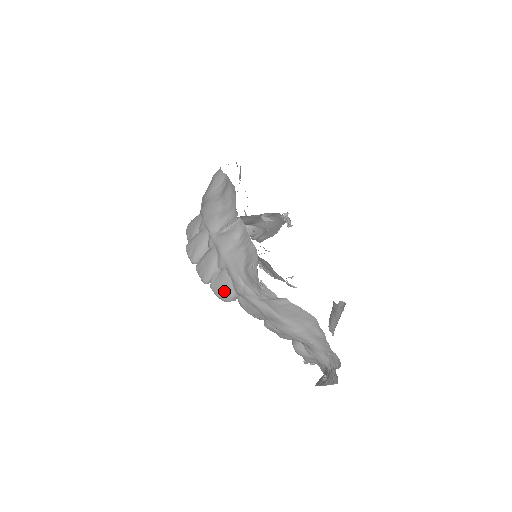
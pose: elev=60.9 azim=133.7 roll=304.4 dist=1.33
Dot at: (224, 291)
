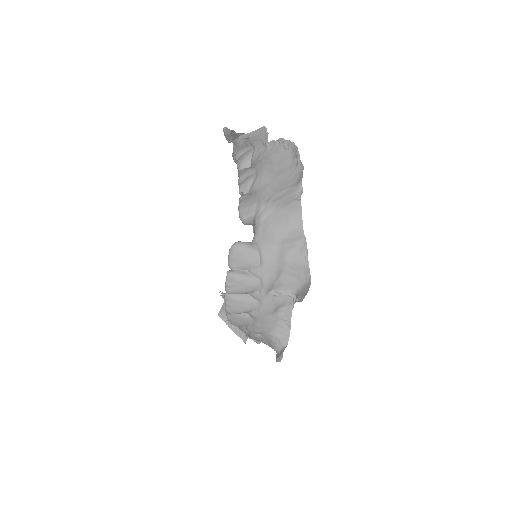
Dot at: (238, 323)
